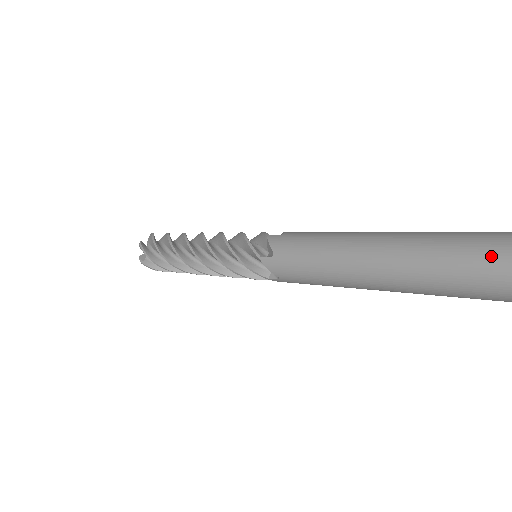
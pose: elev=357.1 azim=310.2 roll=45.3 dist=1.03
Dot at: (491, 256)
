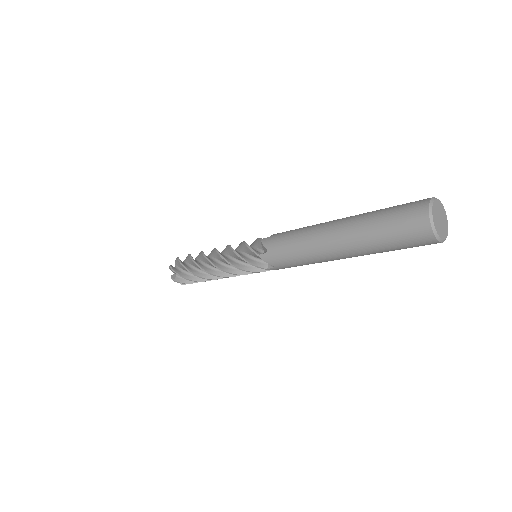
Dot at: (401, 205)
